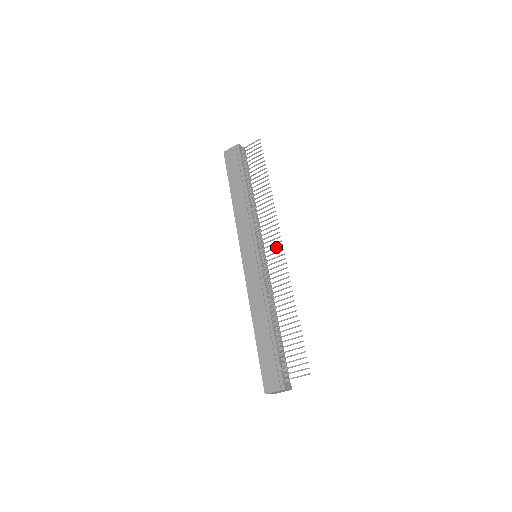
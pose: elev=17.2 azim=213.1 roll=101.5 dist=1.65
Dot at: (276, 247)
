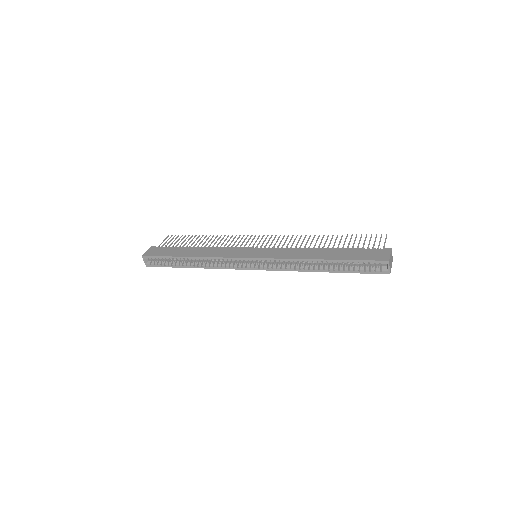
Dot at: (265, 238)
